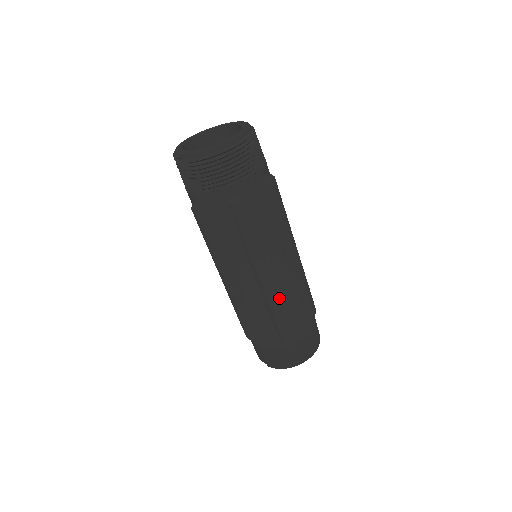
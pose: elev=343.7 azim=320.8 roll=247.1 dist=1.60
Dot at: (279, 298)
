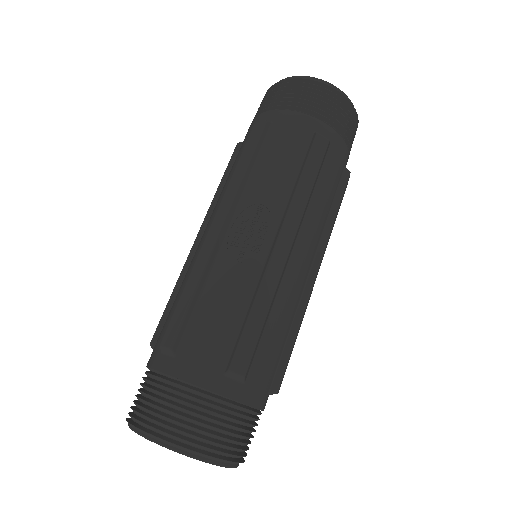
Dot at: (211, 275)
